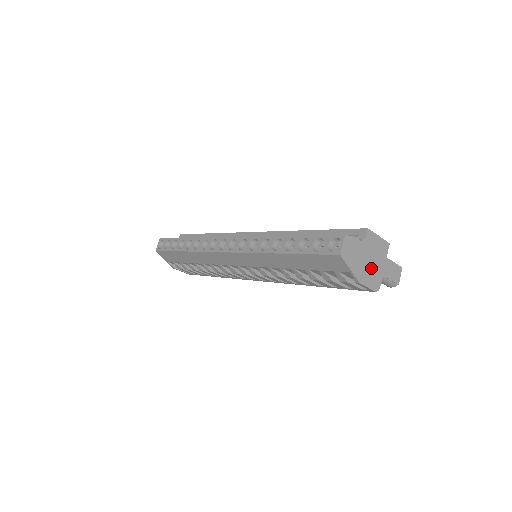
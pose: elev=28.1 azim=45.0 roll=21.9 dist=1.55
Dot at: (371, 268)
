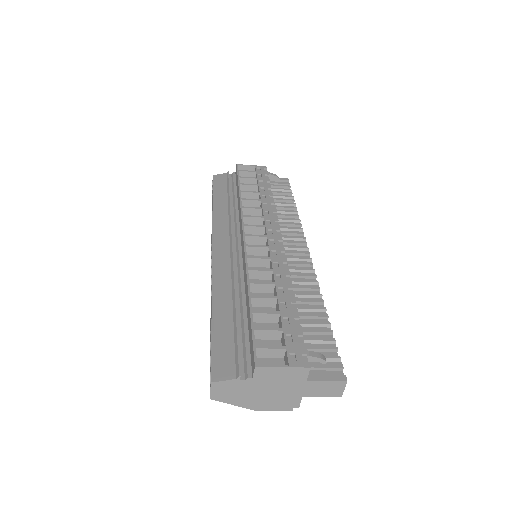
Dot at: (275, 396)
